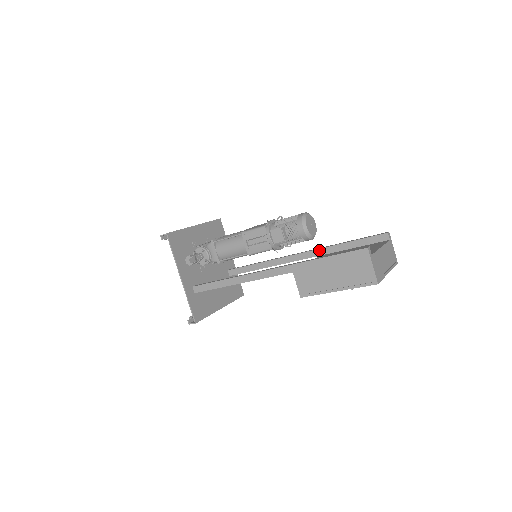
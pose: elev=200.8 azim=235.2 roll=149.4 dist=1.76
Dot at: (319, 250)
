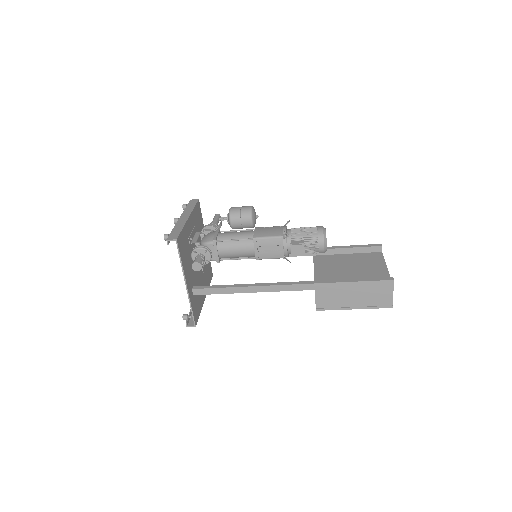
Dot at: occluded
